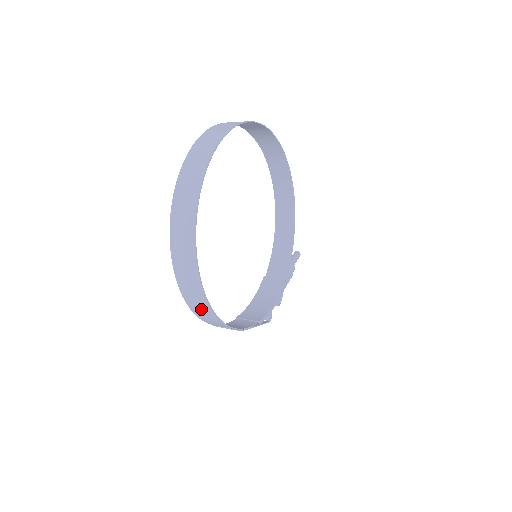
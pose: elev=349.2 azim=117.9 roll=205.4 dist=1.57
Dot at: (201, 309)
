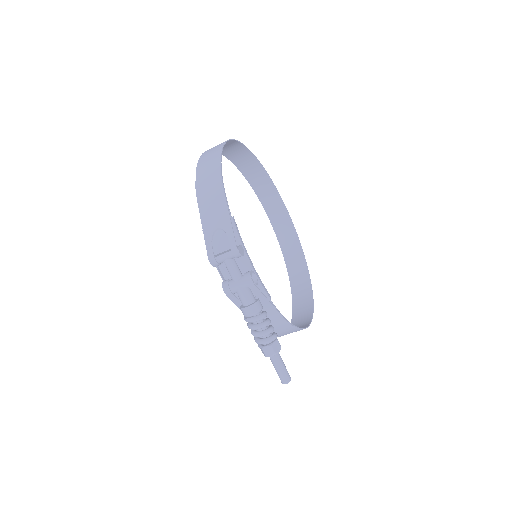
Dot at: (213, 149)
